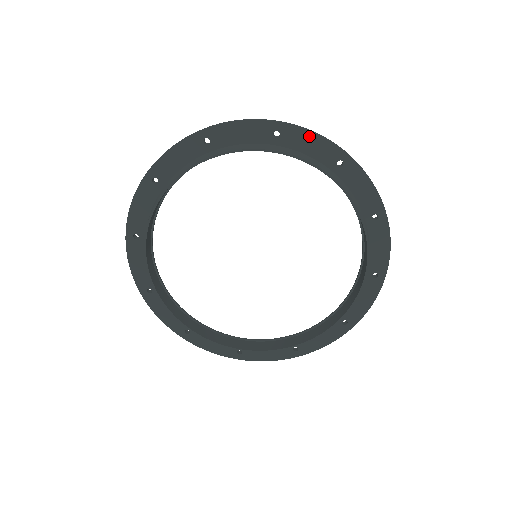
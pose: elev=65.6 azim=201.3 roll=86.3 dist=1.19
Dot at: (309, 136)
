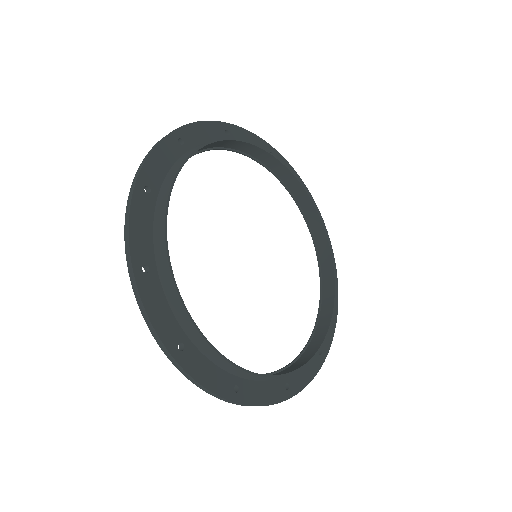
Dot at: (289, 167)
